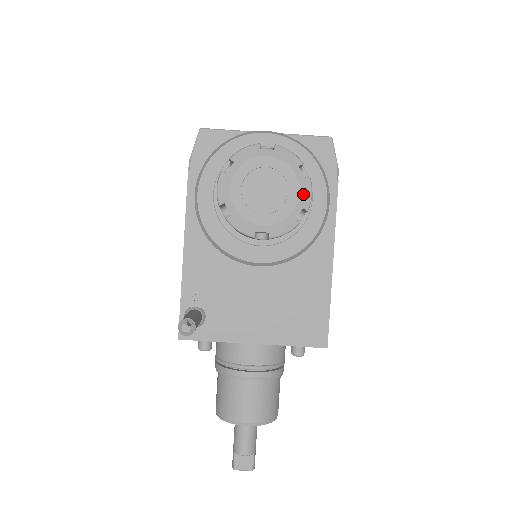
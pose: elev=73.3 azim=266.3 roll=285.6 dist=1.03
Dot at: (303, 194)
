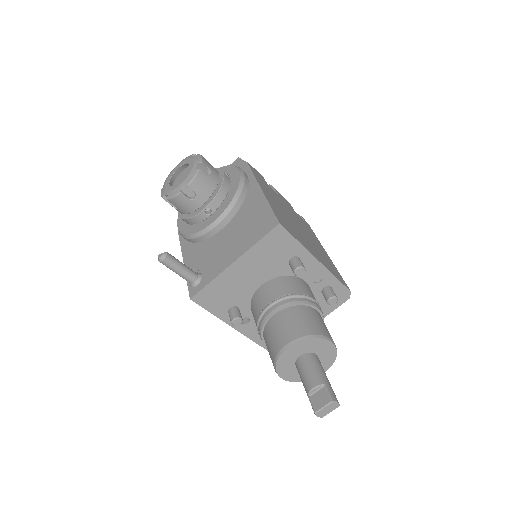
Dot at: (196, 159)
